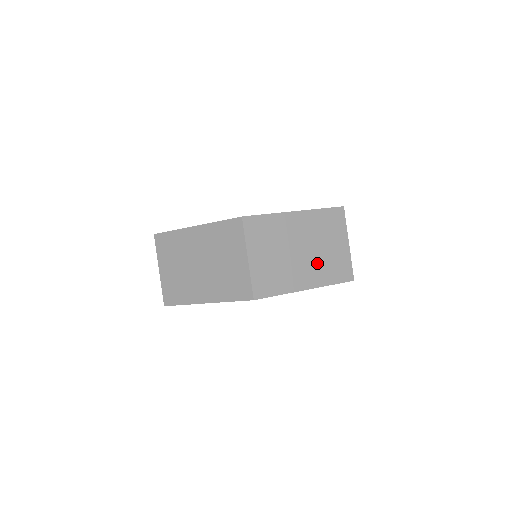
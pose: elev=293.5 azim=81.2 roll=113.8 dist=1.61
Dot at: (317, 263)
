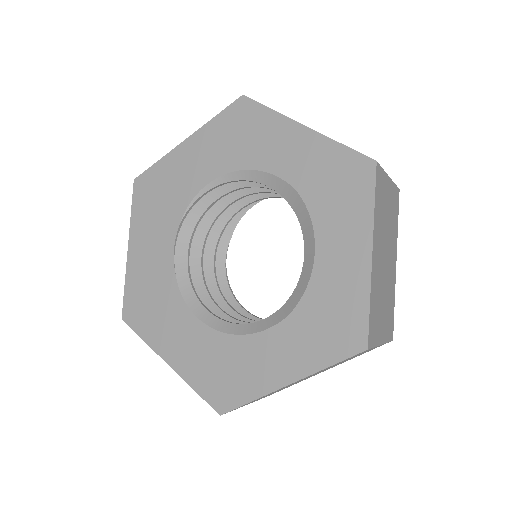
Dot at: (391, 239)
